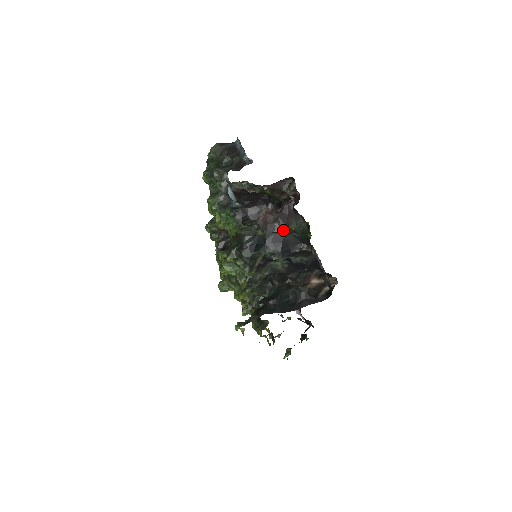
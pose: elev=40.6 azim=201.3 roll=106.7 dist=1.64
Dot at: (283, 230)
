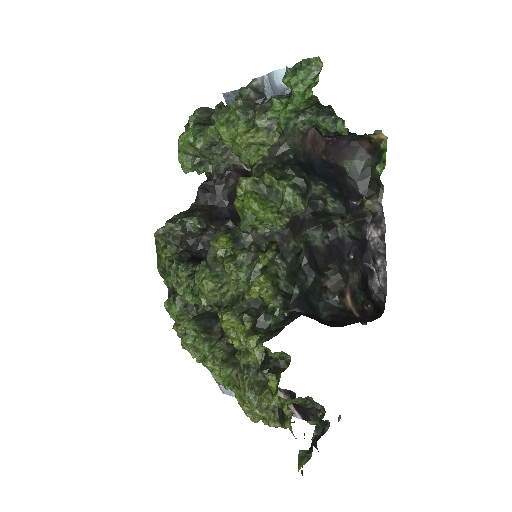
Dot at: (335, 167)
